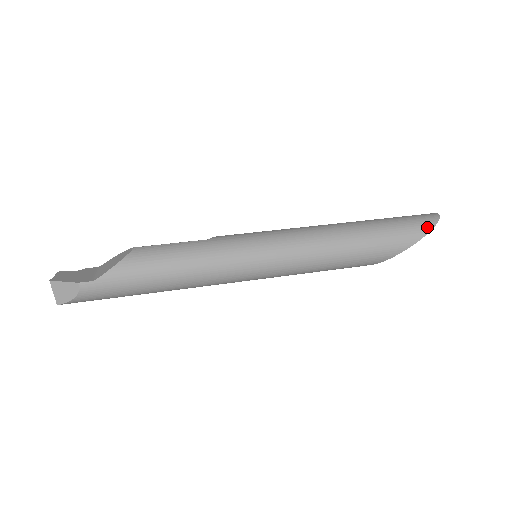
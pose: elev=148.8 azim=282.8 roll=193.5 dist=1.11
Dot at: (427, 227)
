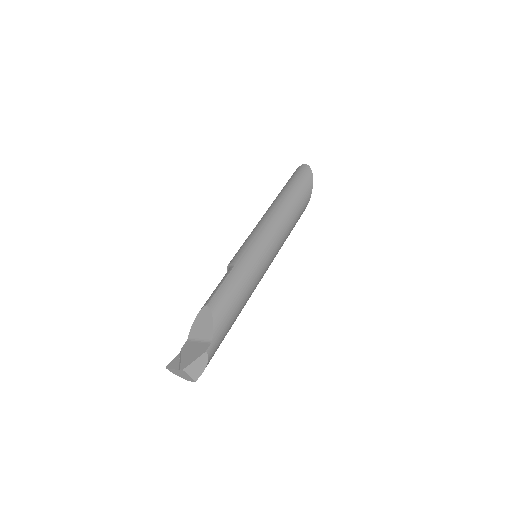
Dot at: (310, 175)
